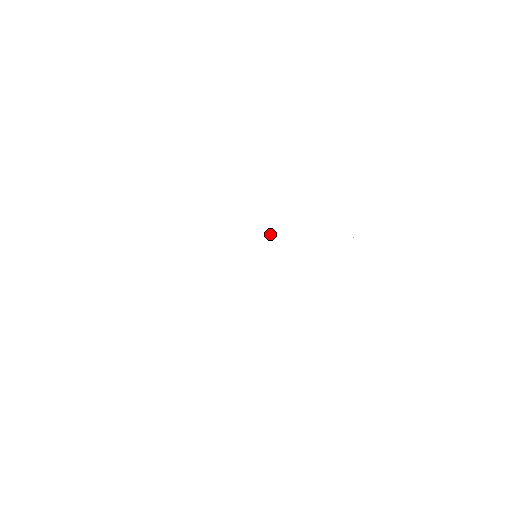
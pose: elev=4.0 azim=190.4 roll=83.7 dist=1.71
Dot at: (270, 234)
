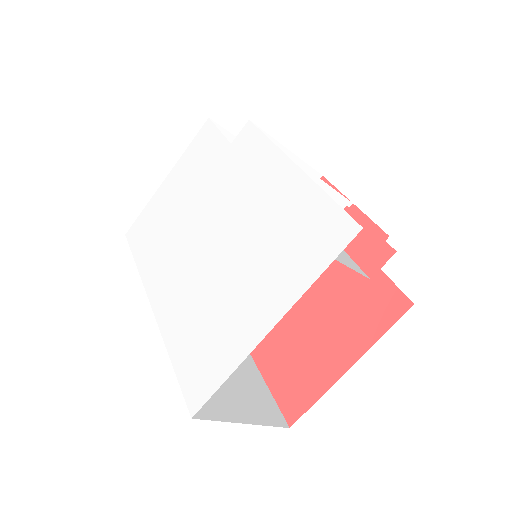
Dot at: (239, 229)
